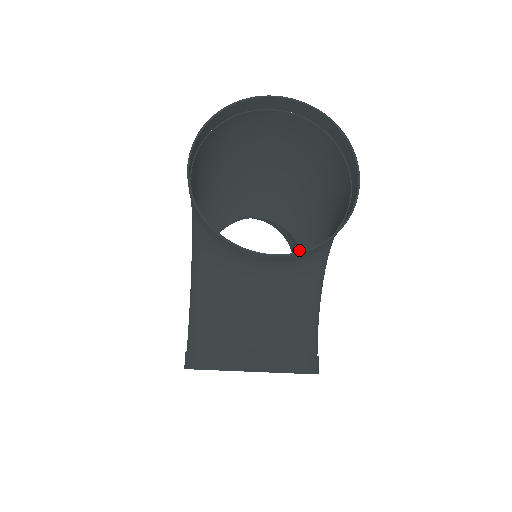
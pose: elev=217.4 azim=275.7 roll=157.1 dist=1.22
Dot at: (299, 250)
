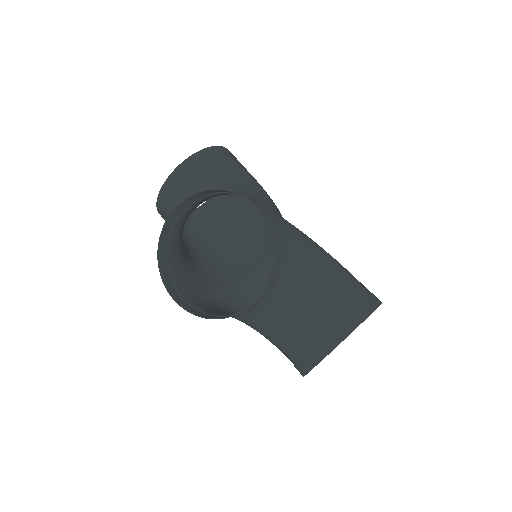
Dot at: occluded
